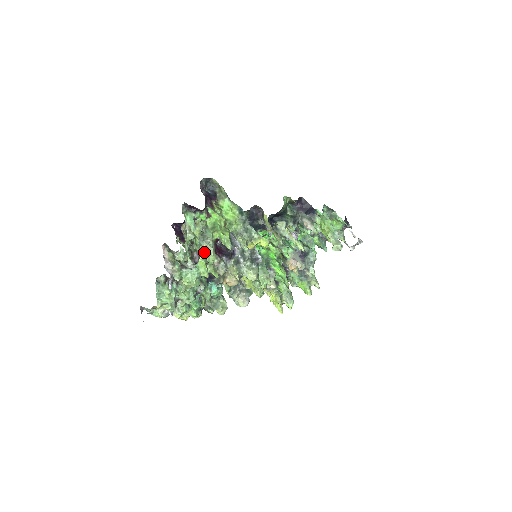
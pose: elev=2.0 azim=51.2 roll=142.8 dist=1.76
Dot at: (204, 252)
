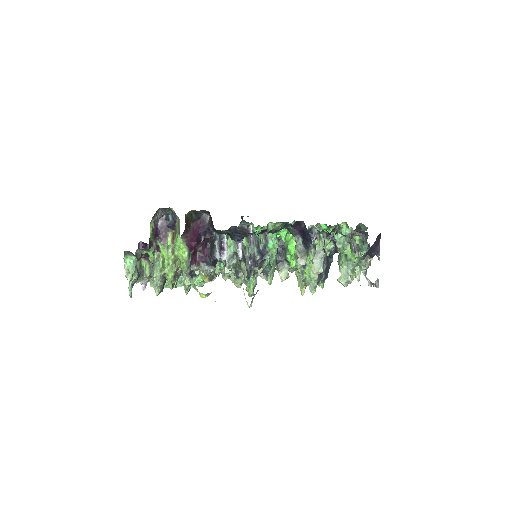
Dot at: occluded
